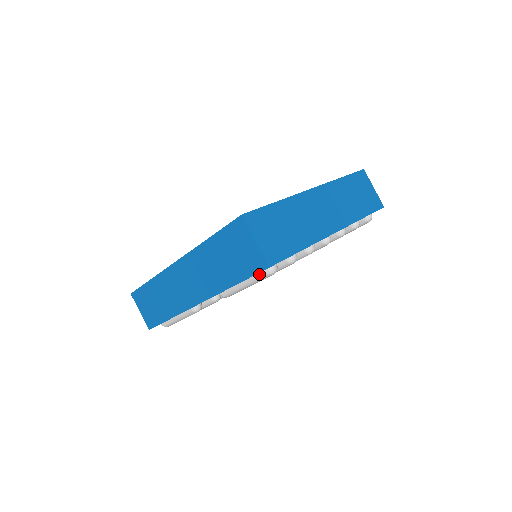
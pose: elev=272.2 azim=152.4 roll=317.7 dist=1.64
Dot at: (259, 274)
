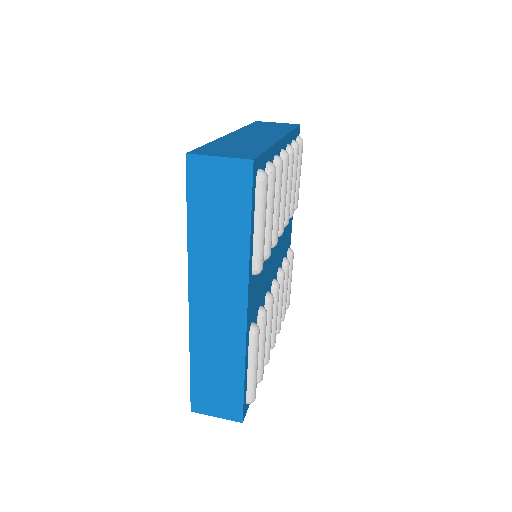
Dot at: (256, 192)
